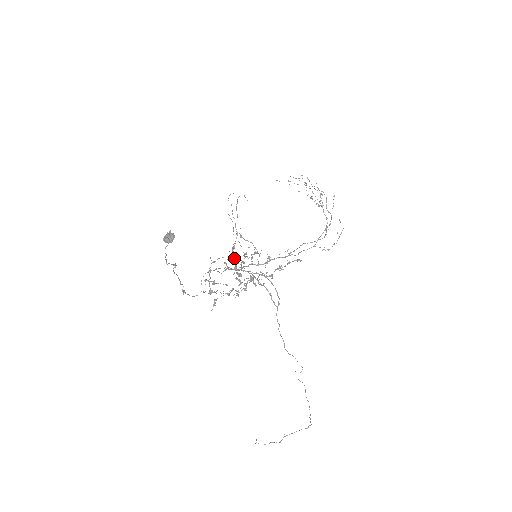
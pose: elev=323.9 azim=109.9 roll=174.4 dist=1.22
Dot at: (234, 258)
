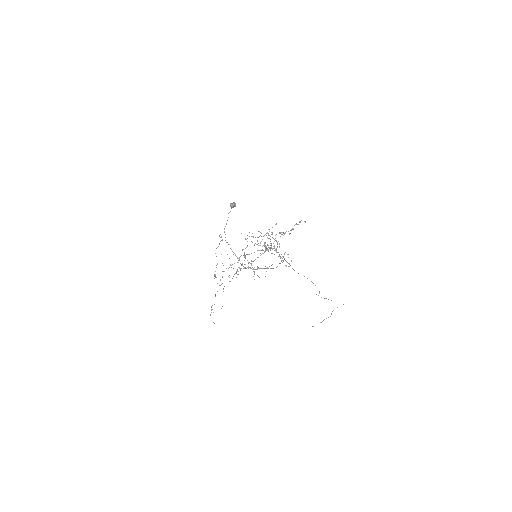
Dot at: occluded
